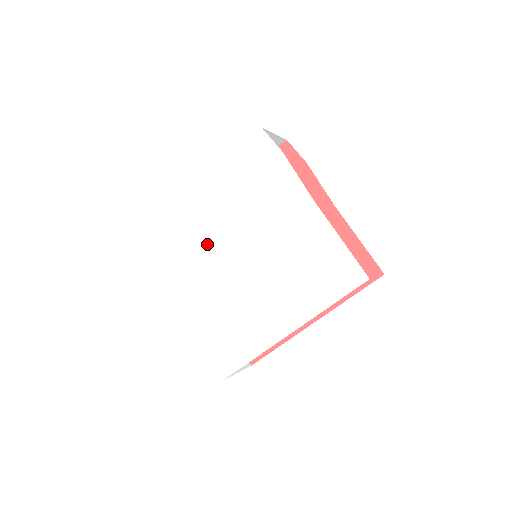
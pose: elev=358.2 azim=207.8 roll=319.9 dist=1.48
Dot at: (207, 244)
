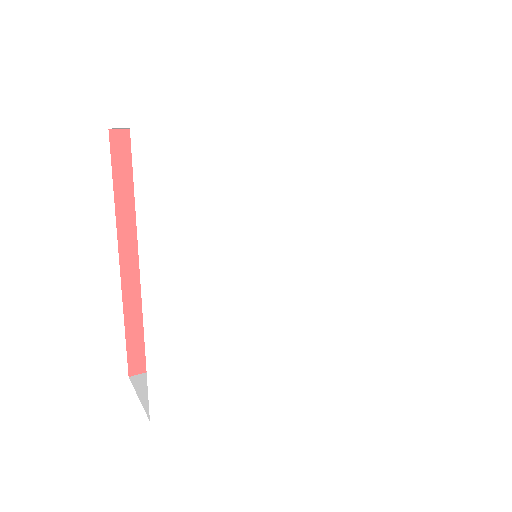
Dot at: (242, 220)
